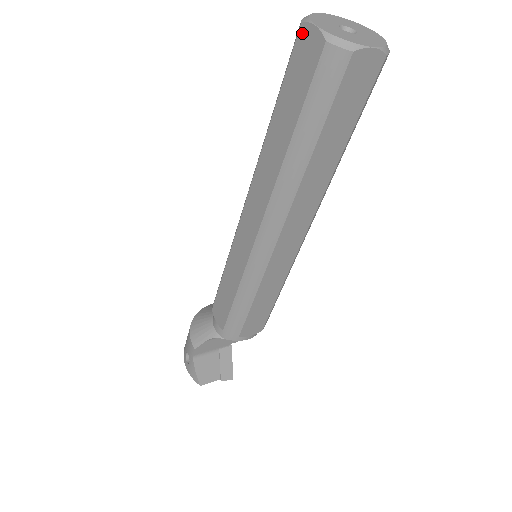
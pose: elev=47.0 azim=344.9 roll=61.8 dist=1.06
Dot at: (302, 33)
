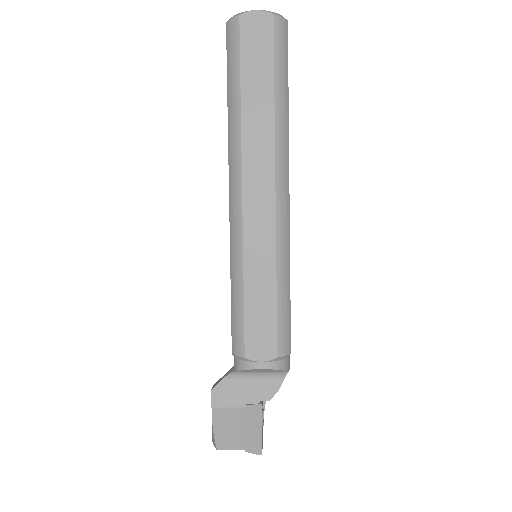
Dot at: occluded
